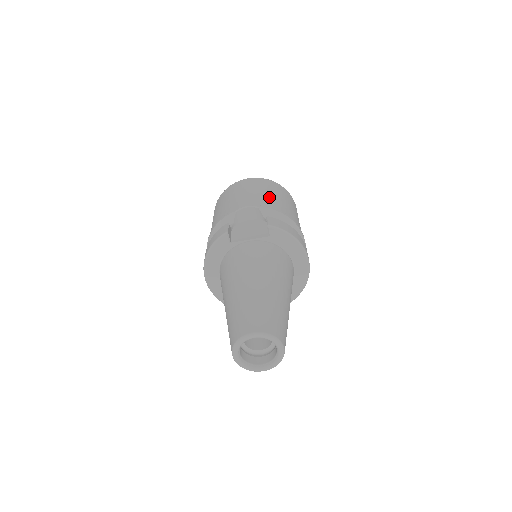
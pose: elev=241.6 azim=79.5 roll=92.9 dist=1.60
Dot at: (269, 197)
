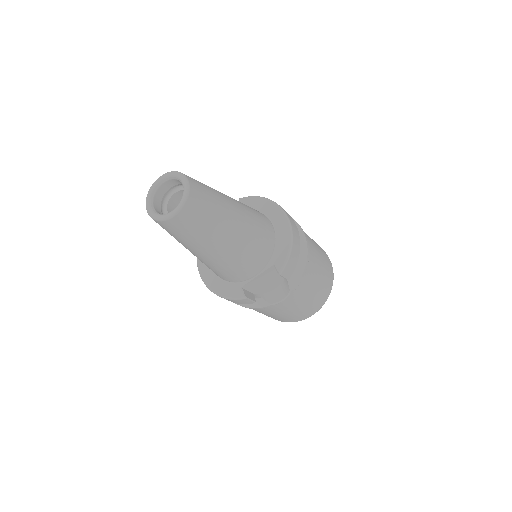
Dot at: occluded
